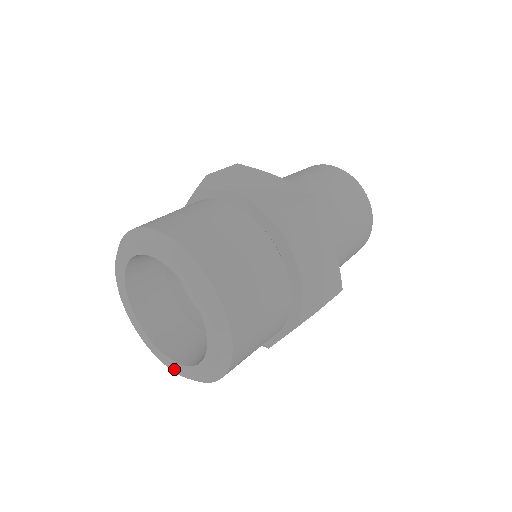
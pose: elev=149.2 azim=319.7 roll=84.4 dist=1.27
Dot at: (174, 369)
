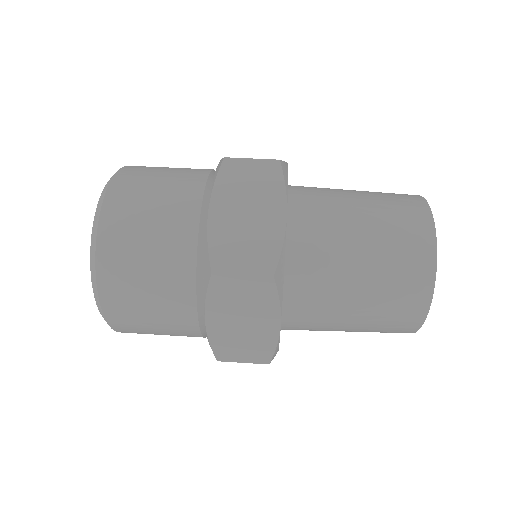
Dot at: occluded
